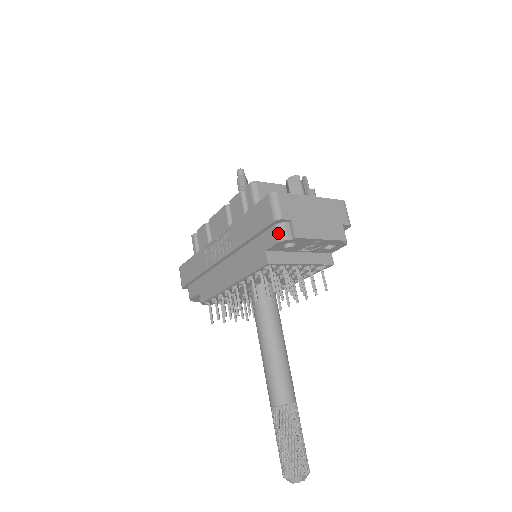
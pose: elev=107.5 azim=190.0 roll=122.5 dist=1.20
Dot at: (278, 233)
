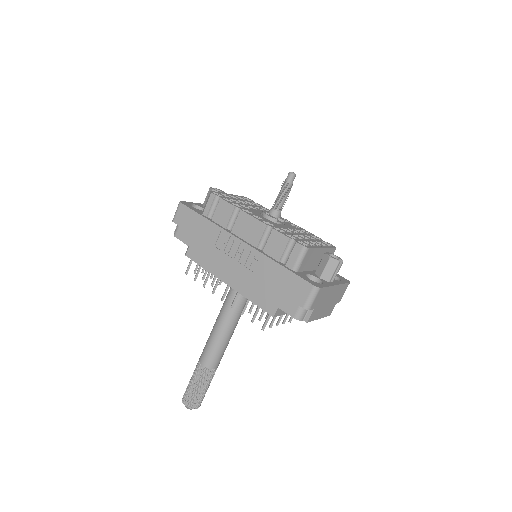
Dot at: (298, 312)
